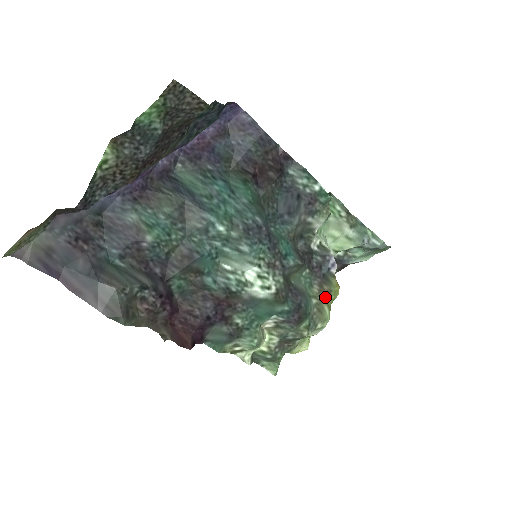
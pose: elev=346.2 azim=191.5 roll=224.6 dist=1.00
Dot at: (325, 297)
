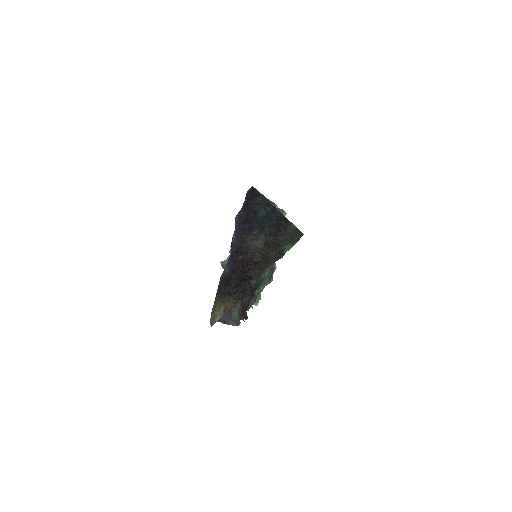
Dot at: occluded
